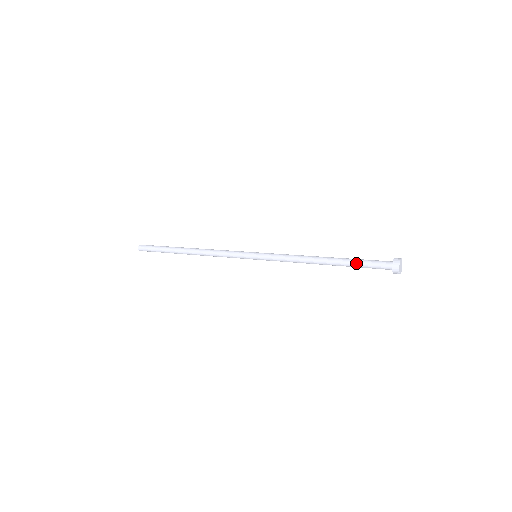
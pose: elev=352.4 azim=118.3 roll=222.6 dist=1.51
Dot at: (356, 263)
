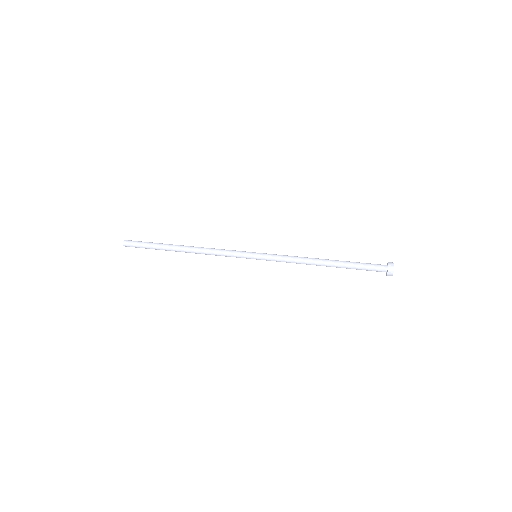
Dot at: occluded
